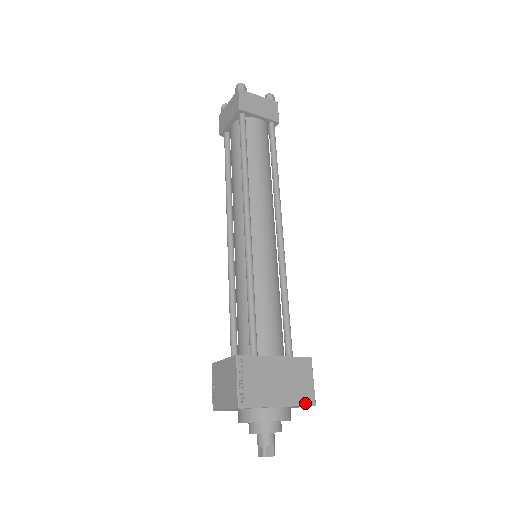
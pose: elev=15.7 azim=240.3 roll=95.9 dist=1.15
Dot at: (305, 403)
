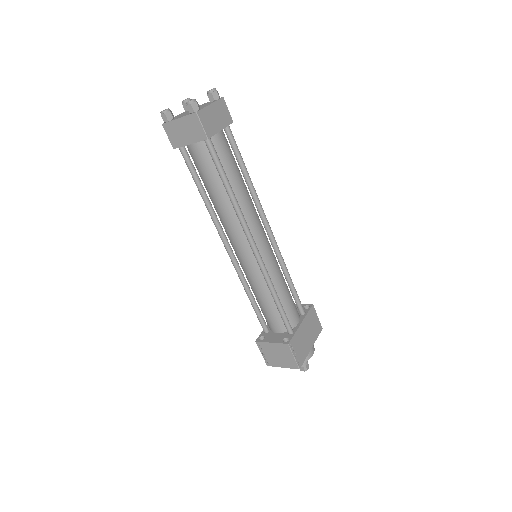
Dot at: (319, 333)
